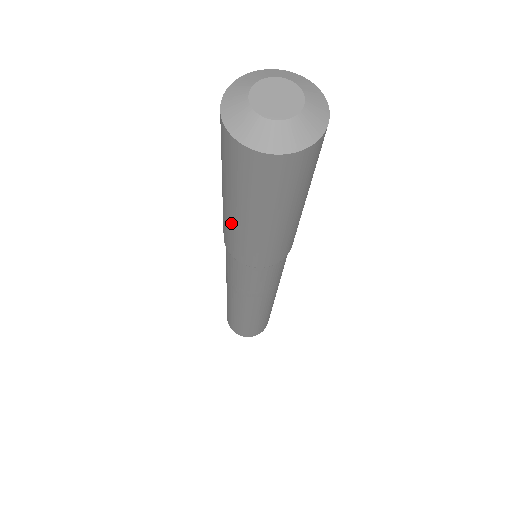
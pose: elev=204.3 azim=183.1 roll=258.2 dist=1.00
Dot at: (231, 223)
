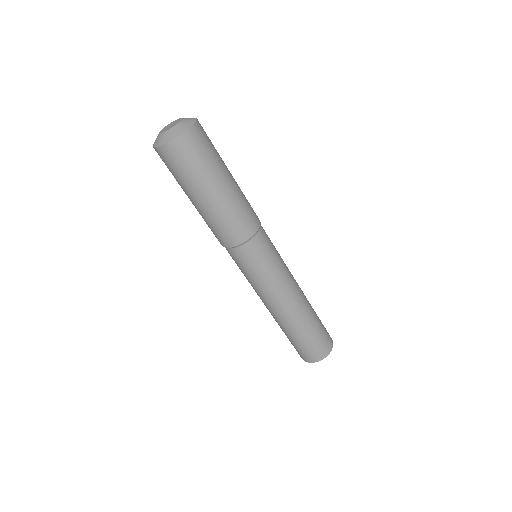
Dot at: (207, 213)
